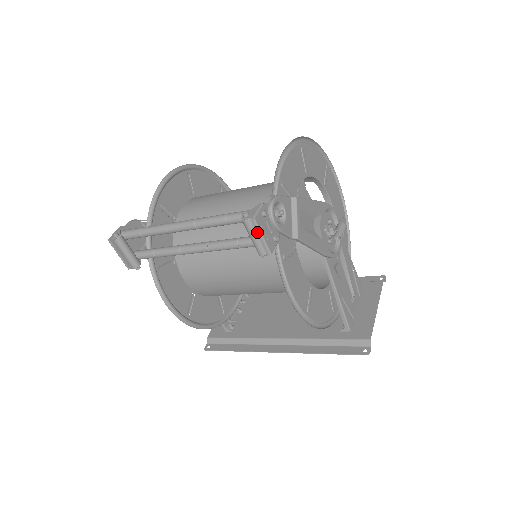
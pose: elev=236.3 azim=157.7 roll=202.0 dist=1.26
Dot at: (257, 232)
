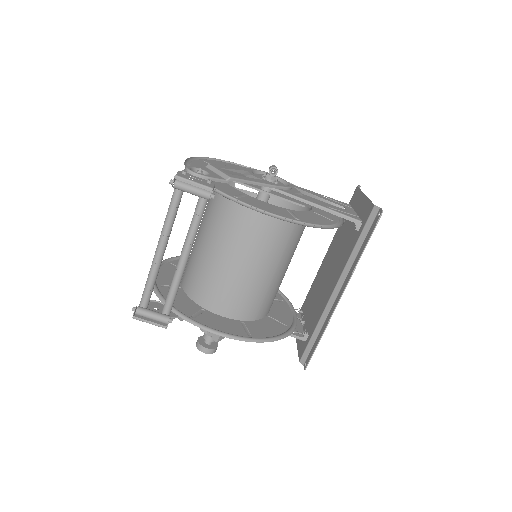
Dot at: (187, 183)
